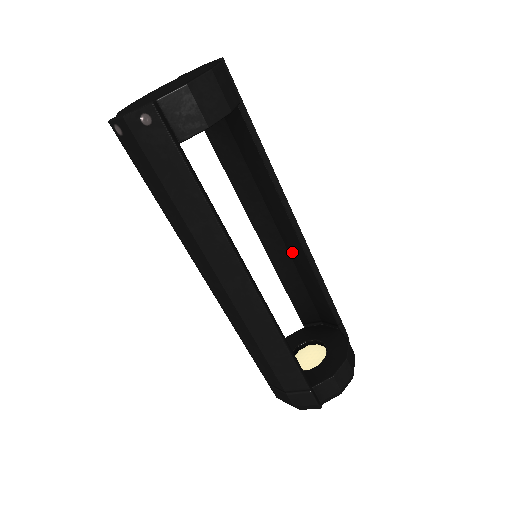
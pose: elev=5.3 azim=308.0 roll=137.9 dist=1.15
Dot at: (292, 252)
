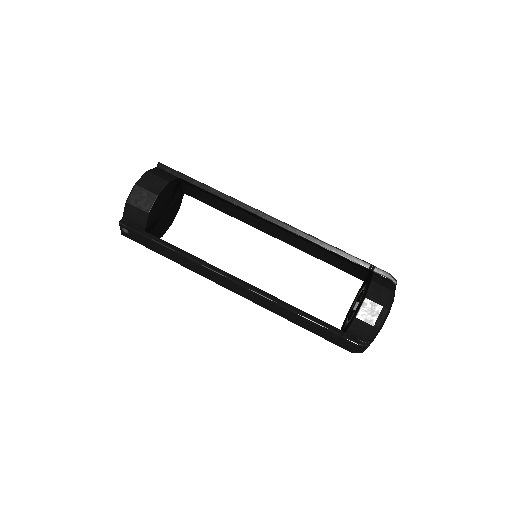
Dot at: (294, 235)
